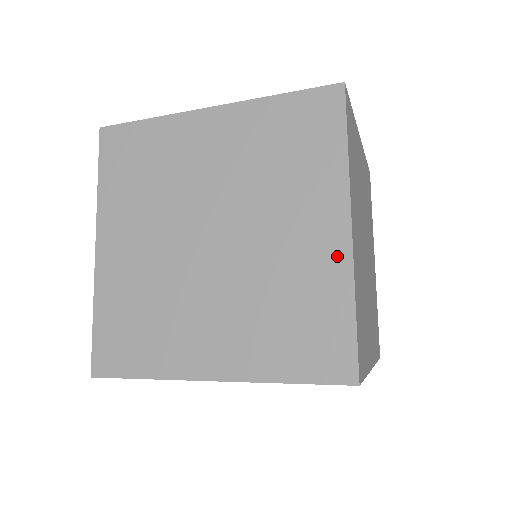
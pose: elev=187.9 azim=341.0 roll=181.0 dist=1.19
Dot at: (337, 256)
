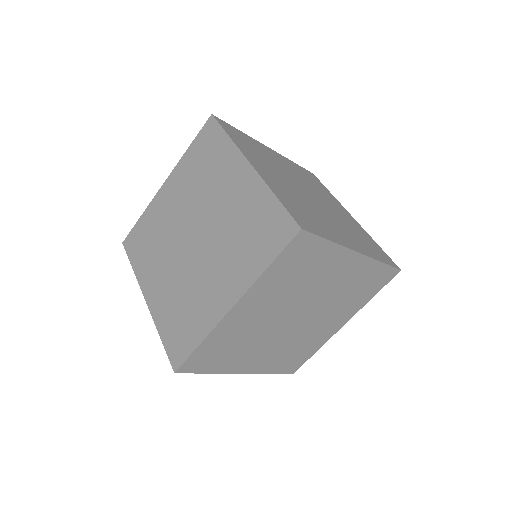
Dot at: (362, 264)
